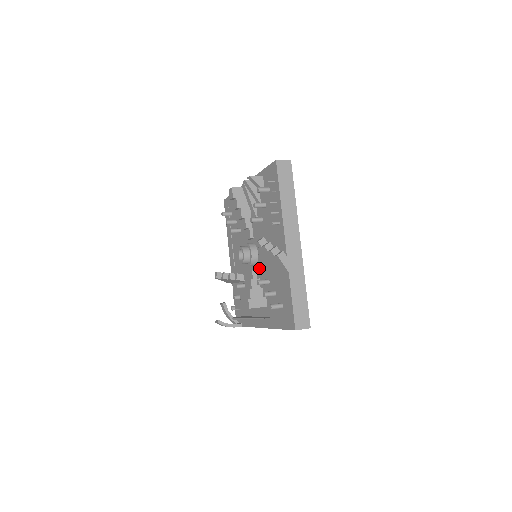
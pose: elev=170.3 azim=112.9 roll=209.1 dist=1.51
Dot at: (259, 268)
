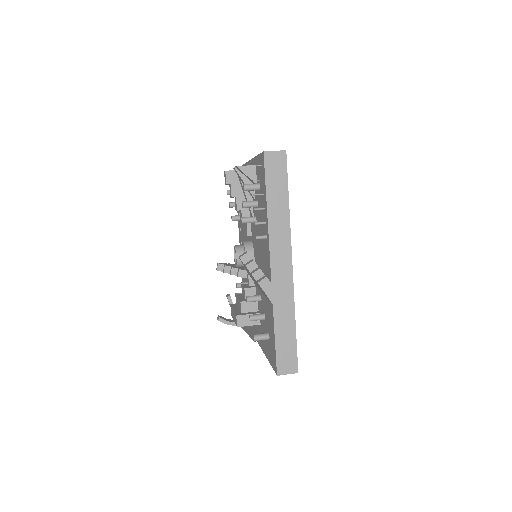
Dot at: occluded
